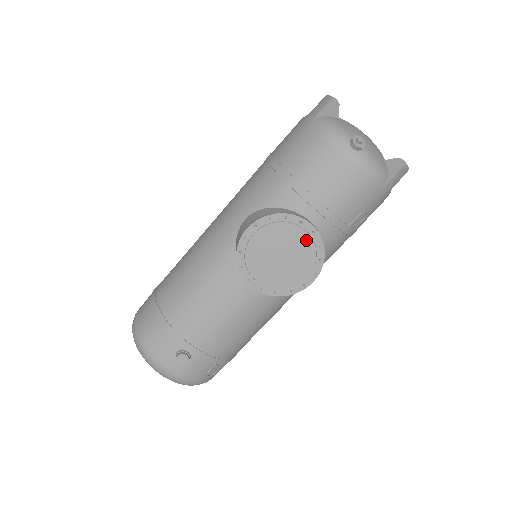
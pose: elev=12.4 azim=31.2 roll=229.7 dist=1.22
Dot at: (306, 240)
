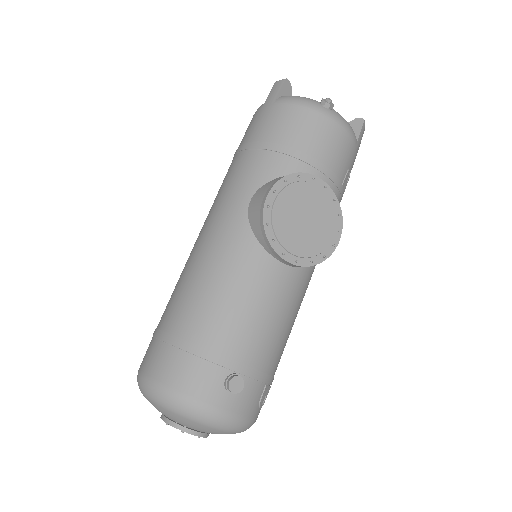
Dot at: (322, 196)
